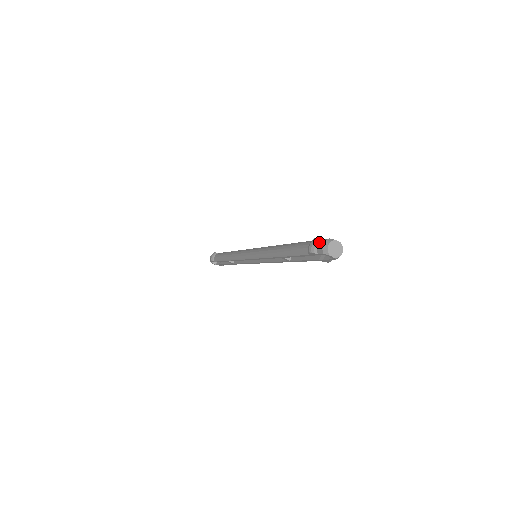
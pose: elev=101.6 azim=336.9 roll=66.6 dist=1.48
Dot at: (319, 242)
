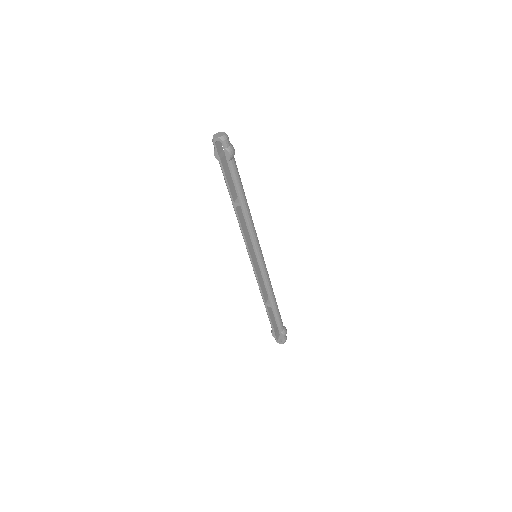
Dot at: occluded
